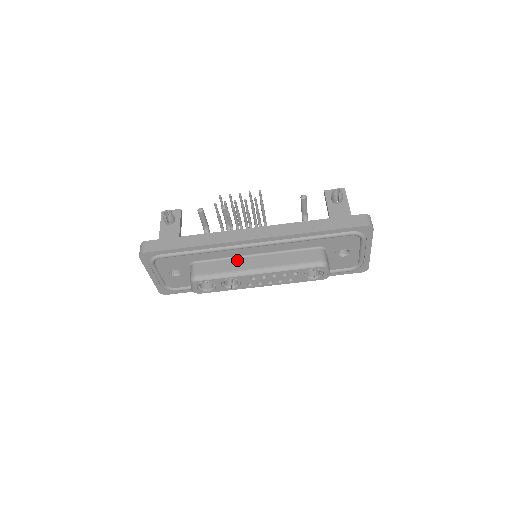
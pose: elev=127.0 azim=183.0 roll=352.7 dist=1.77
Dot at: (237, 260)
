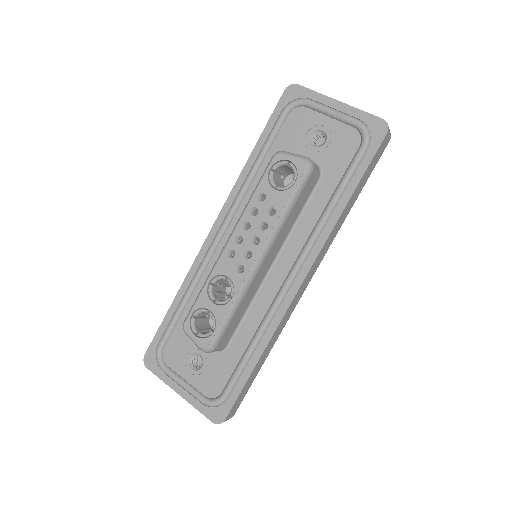
Dot at: occluded
